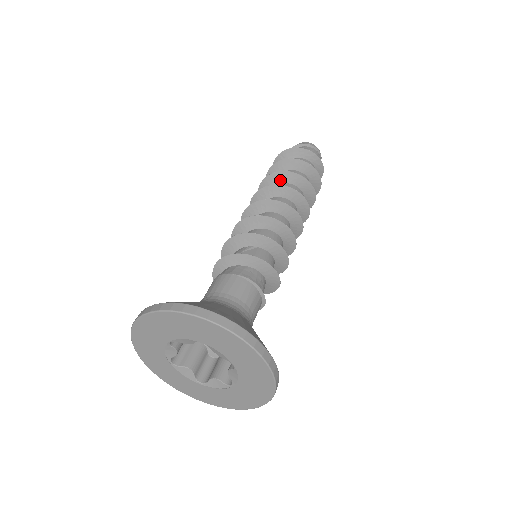
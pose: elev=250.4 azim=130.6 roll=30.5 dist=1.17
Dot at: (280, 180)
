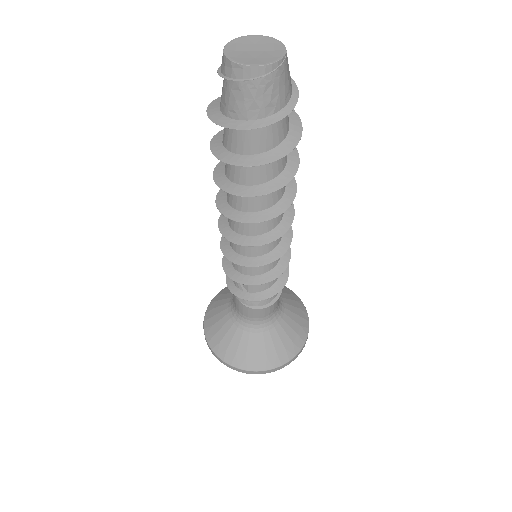
Dot at: occluded
